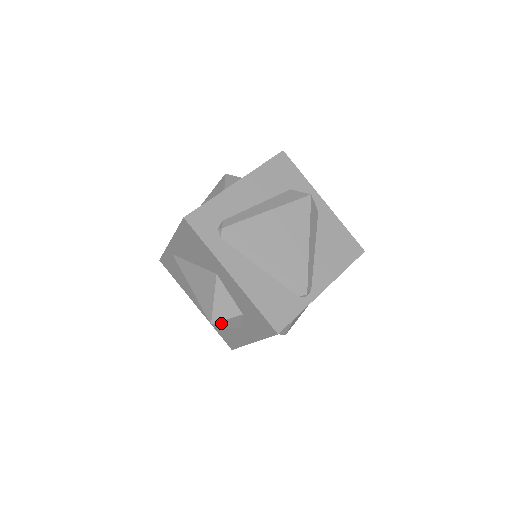
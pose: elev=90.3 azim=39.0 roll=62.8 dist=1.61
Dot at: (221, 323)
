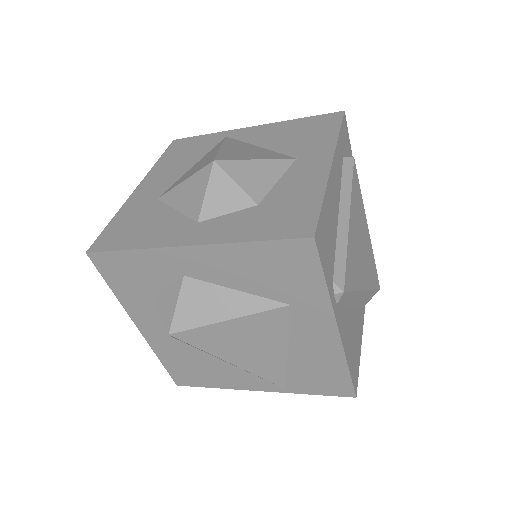
Dot at: (219, 178)
